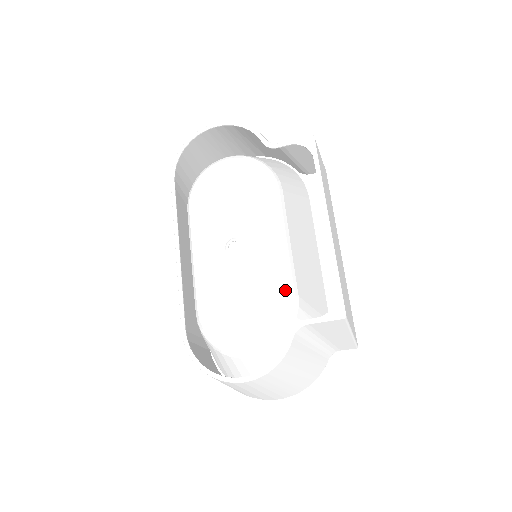
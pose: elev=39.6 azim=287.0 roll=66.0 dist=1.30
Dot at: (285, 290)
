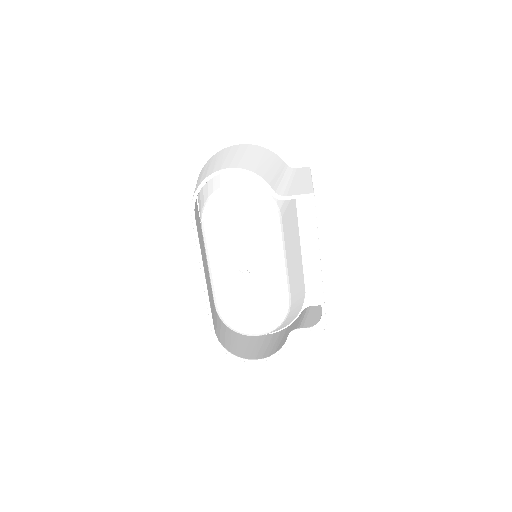
Dot at: (283, 298)
